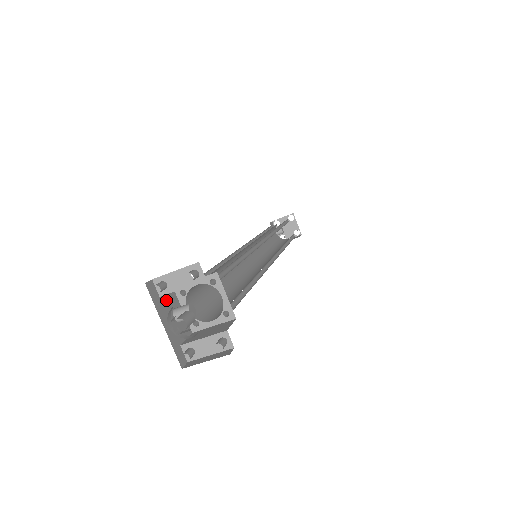
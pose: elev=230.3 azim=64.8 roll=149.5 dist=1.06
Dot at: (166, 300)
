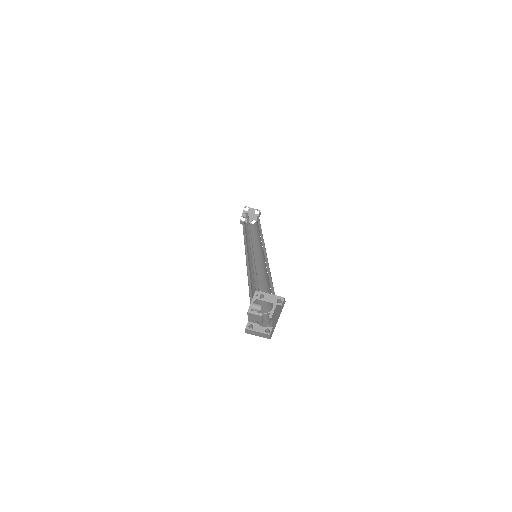
Dot at: occluded
